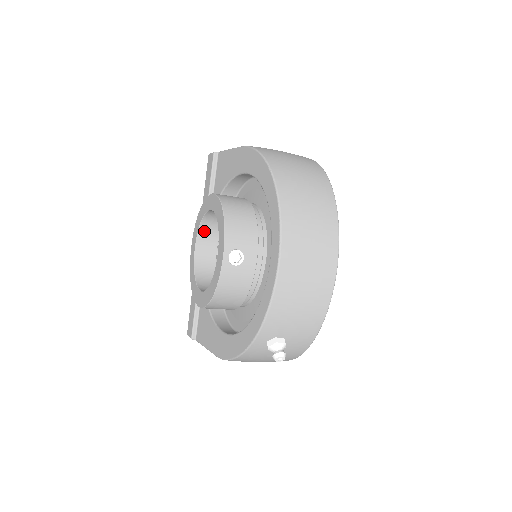
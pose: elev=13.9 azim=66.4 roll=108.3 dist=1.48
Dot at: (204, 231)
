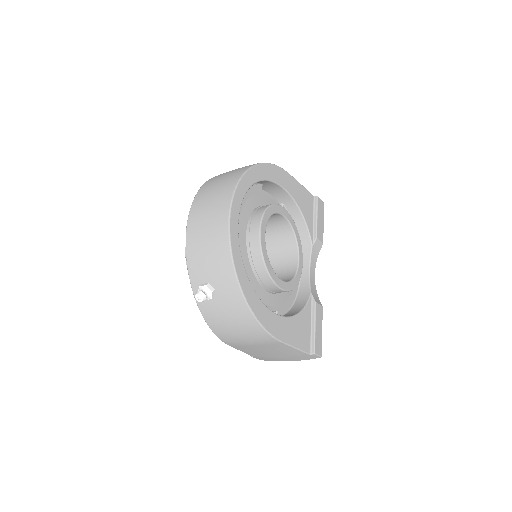
Dot at: occluded
